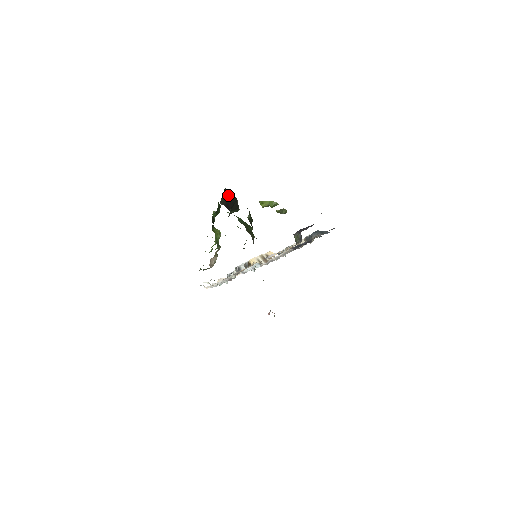
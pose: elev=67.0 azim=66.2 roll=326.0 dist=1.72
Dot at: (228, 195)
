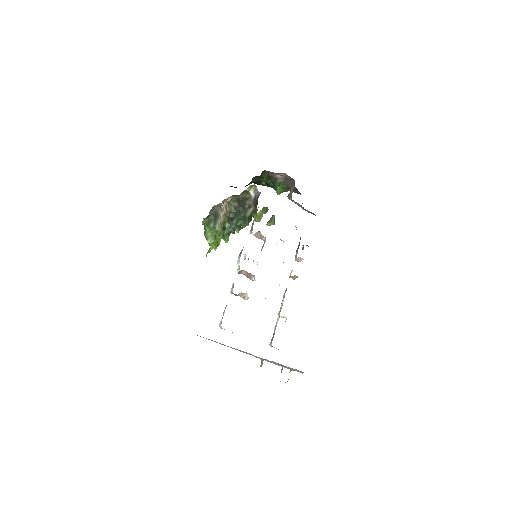
Dot at: occluded
